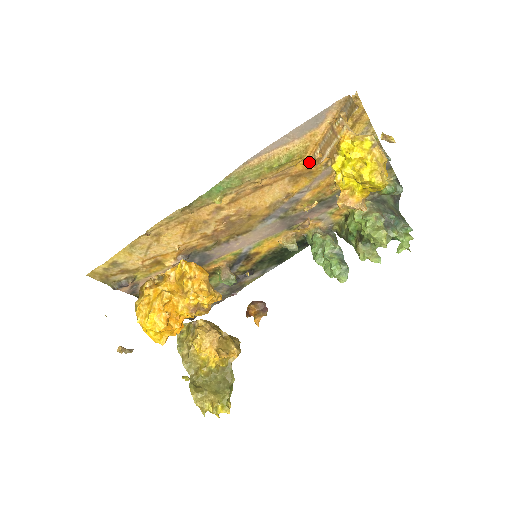
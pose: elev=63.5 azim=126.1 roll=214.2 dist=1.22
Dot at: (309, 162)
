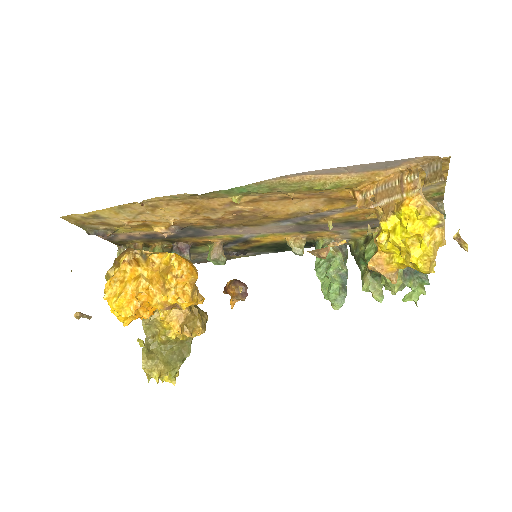
Dot at: (356, 196)
